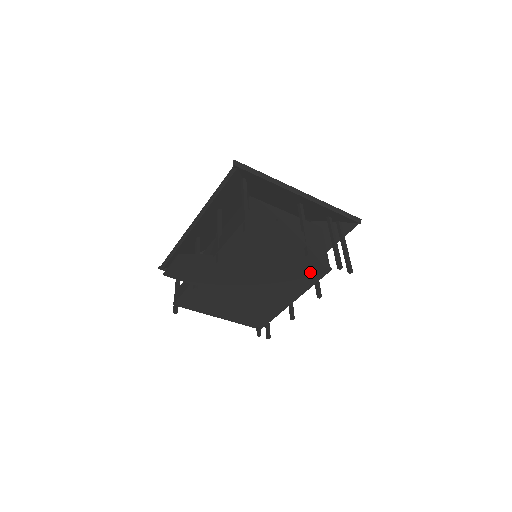
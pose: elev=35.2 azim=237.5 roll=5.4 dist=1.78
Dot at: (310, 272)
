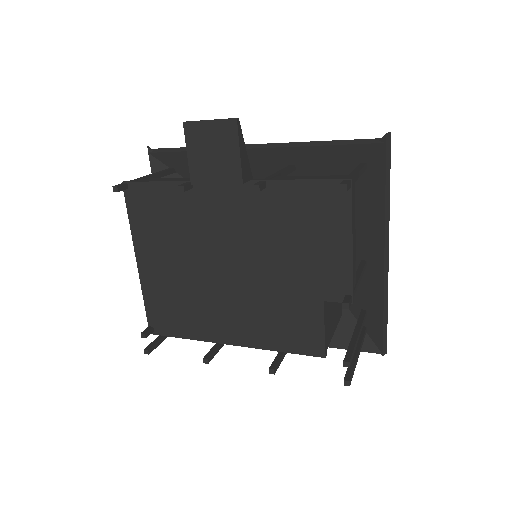
Dot at: (303, 332)
